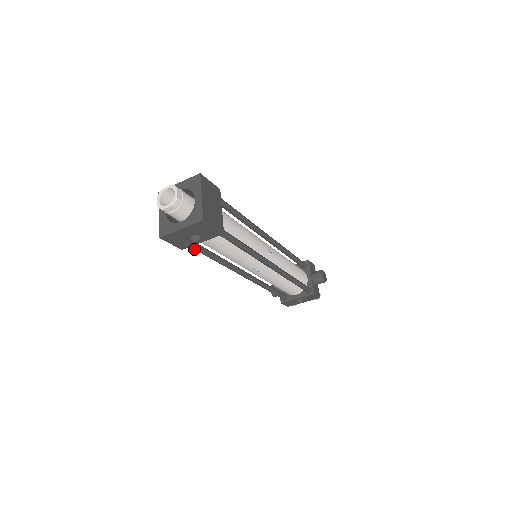
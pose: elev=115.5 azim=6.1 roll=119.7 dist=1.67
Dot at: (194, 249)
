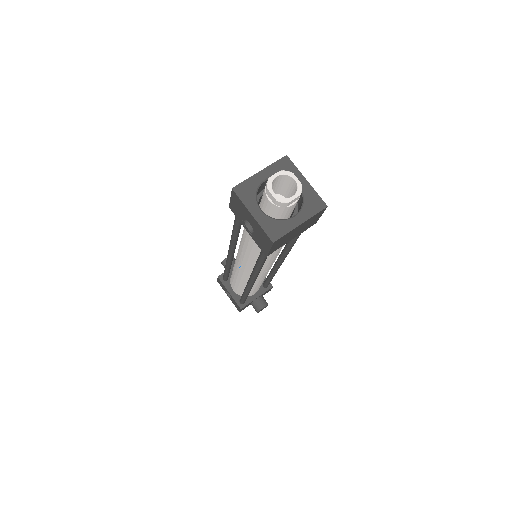
Dot at: occluded
